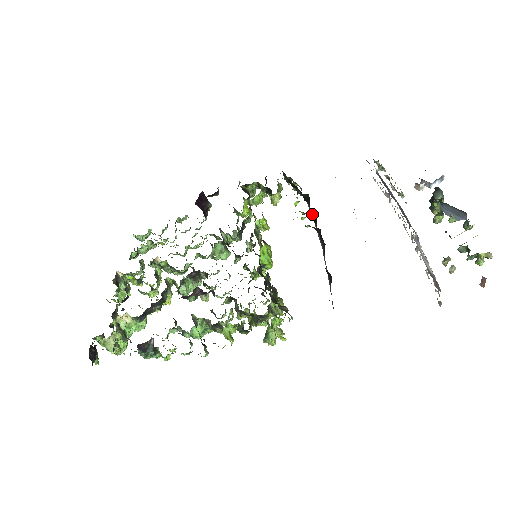
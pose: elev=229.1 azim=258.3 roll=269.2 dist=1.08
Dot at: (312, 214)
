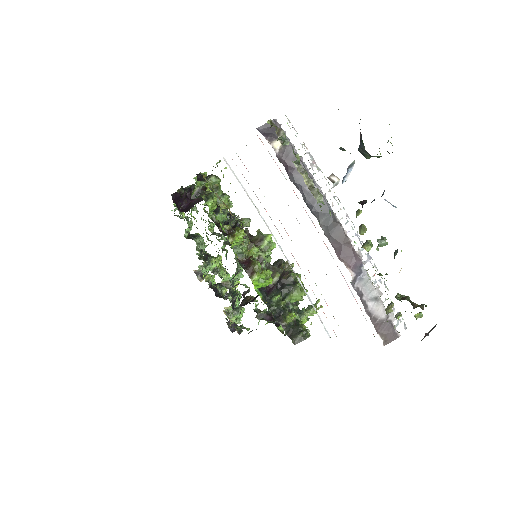
Dot at: occluded
